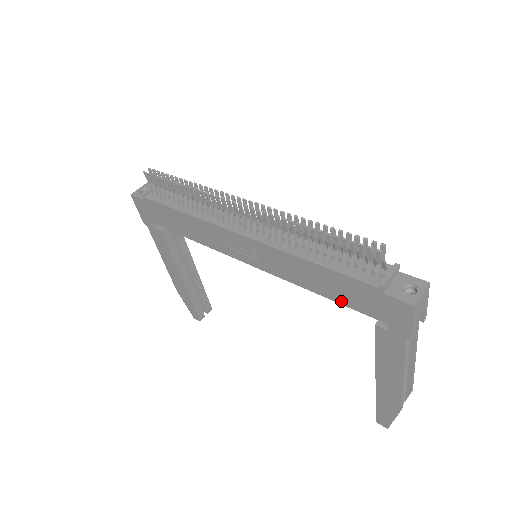
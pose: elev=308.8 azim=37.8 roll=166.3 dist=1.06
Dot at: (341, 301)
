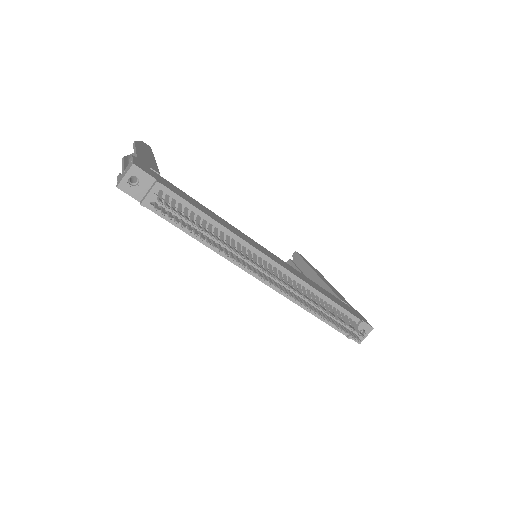
Dot at: occluded
